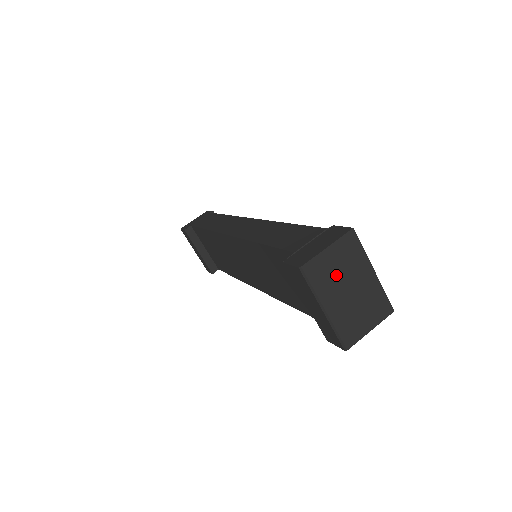
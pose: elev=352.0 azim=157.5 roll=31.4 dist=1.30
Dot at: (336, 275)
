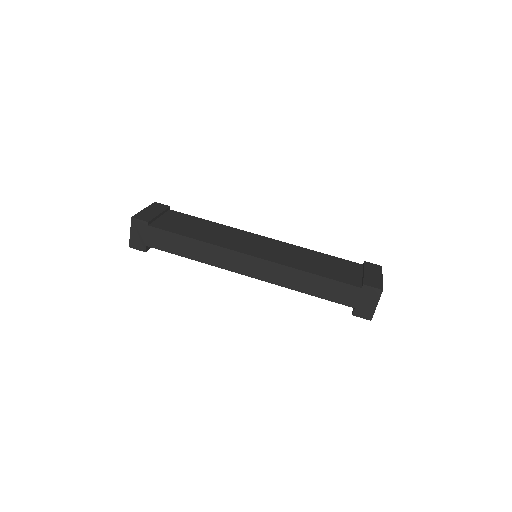
Dot at: occluded
